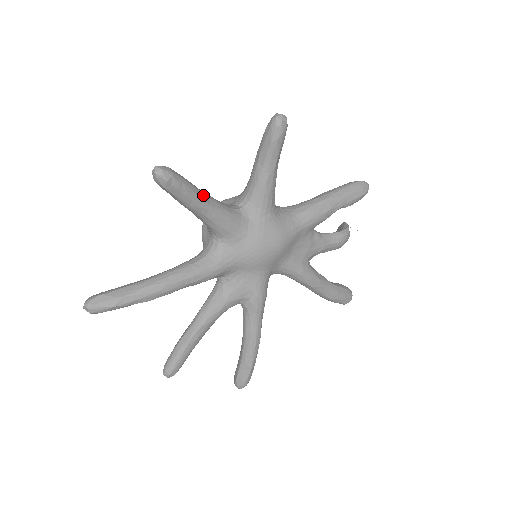
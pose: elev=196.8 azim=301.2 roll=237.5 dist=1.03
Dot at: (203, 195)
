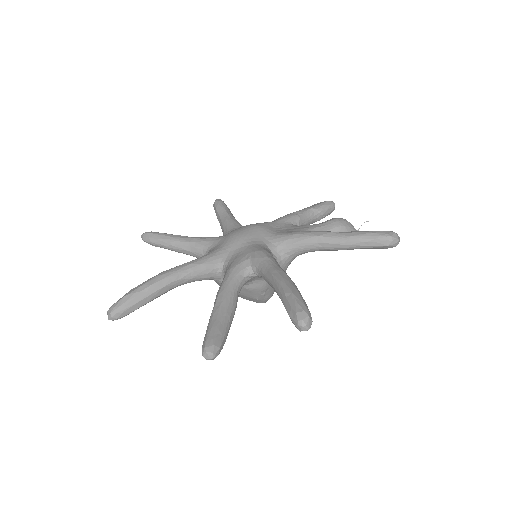
Dot at: (180, 236)
